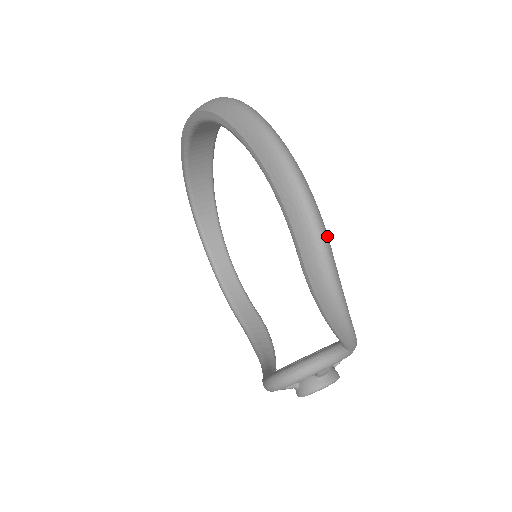
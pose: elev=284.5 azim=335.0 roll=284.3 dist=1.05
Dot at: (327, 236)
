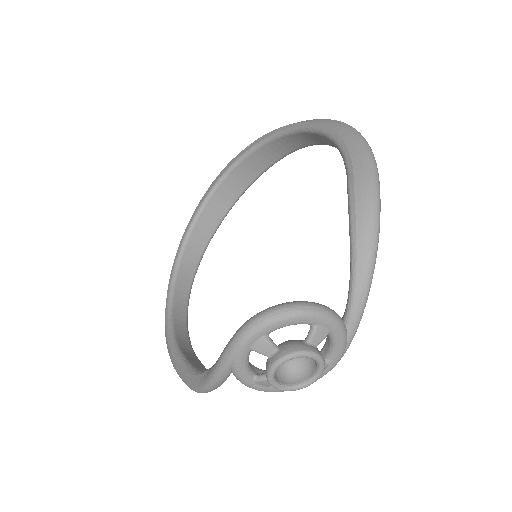
Dot at: occluded
